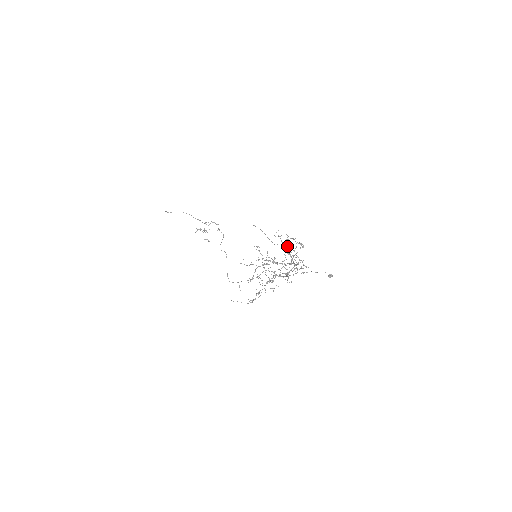
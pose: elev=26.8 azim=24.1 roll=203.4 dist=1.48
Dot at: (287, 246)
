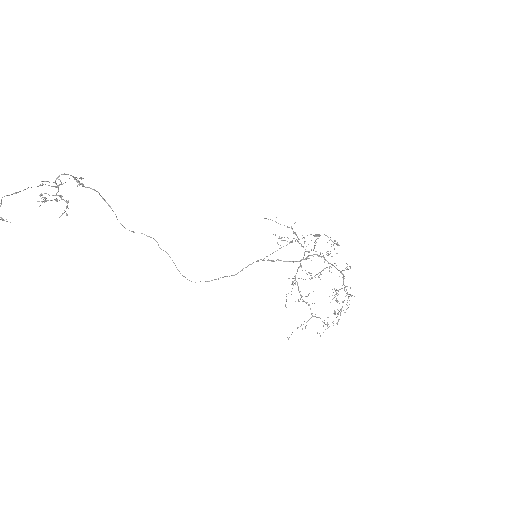
Dot at: occluded
